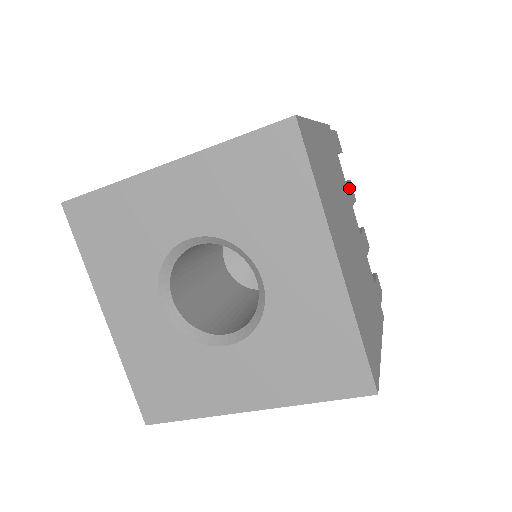
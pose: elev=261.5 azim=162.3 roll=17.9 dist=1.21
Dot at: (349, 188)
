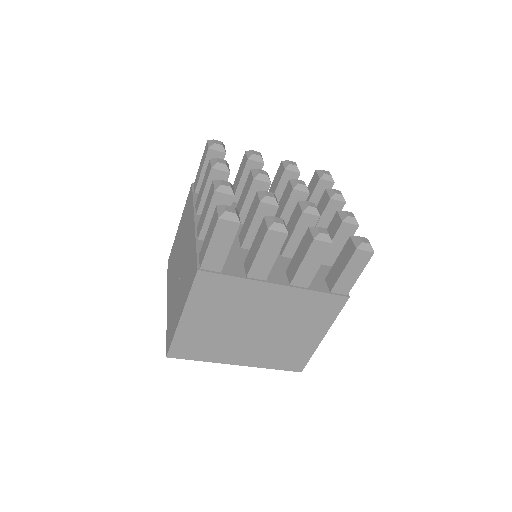
Dot at: (263, 252)
